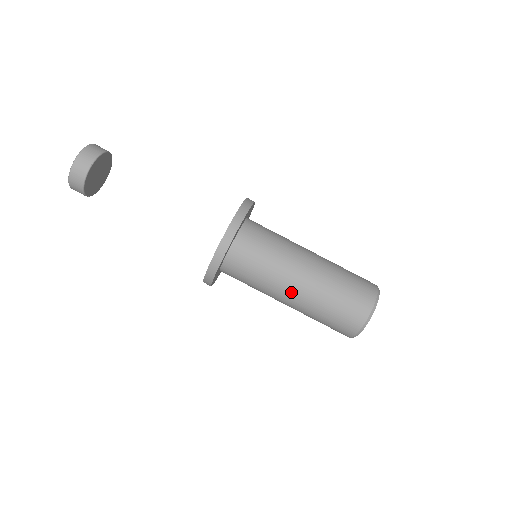
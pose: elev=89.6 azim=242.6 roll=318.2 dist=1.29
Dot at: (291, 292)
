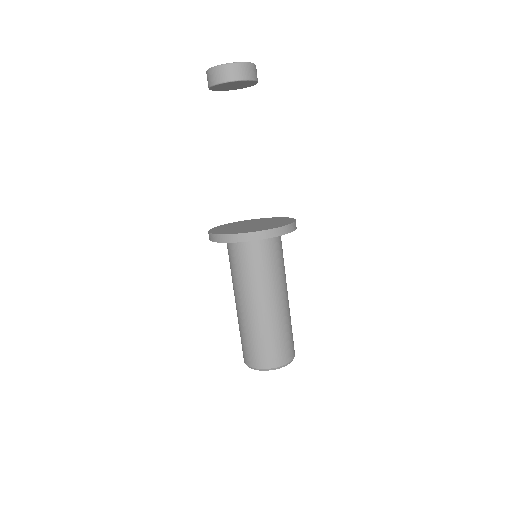
Dot at: (239, 302)
